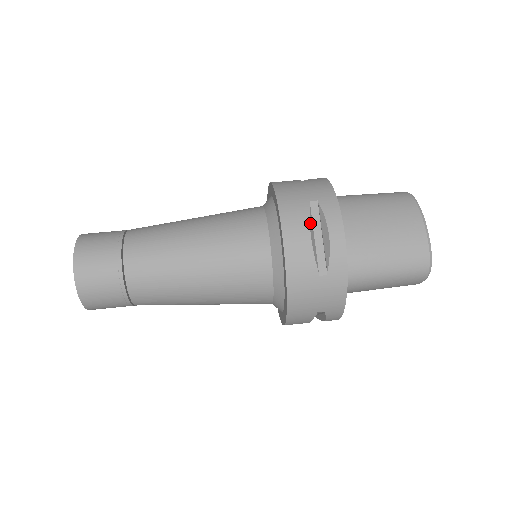
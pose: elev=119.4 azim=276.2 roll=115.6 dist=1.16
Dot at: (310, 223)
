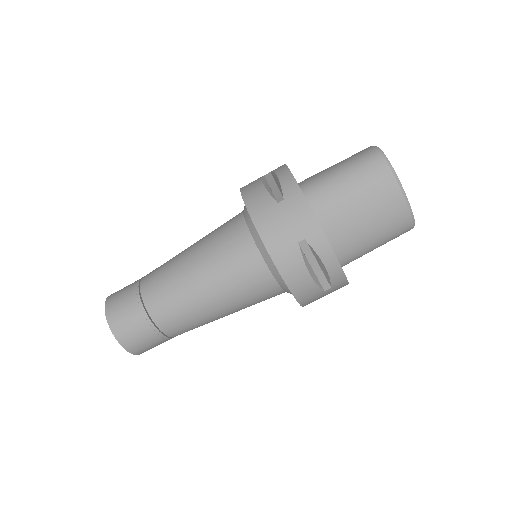
Dot at: (306, 264)
